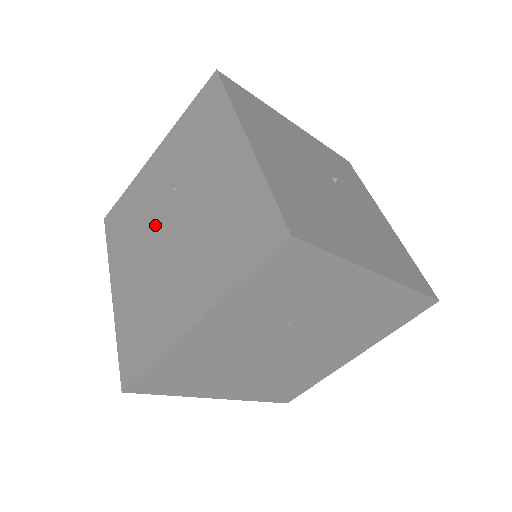
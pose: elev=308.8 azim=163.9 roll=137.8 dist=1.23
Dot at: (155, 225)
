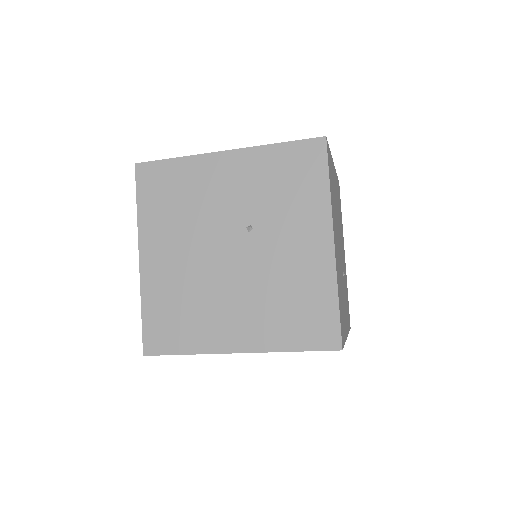
Dot at: occluded
